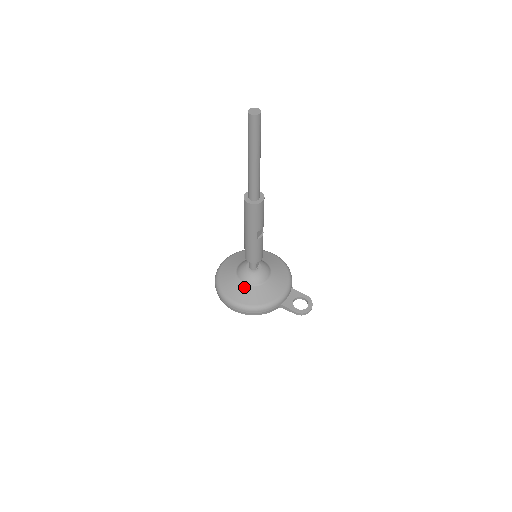
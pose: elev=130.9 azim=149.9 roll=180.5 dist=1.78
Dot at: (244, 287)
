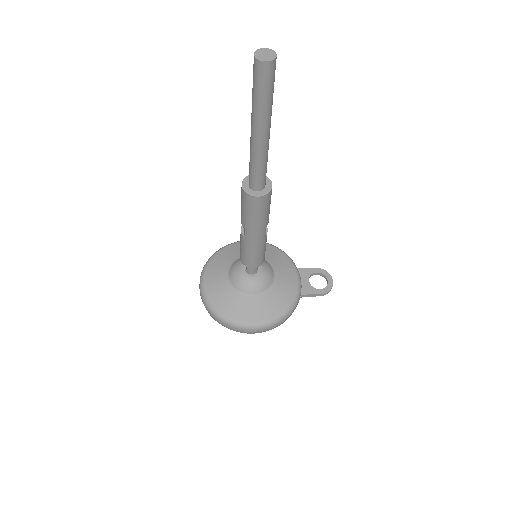
Dot at: (255, 300)
